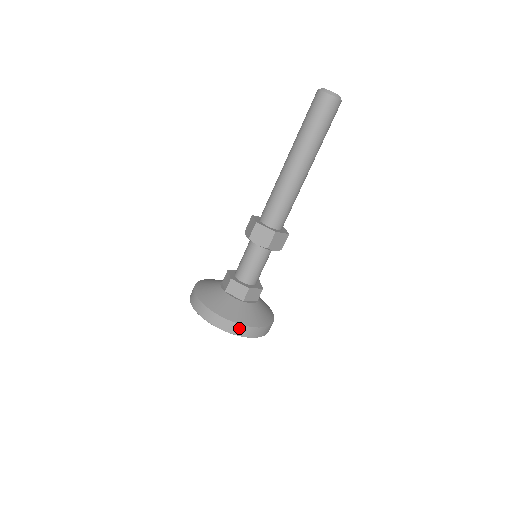
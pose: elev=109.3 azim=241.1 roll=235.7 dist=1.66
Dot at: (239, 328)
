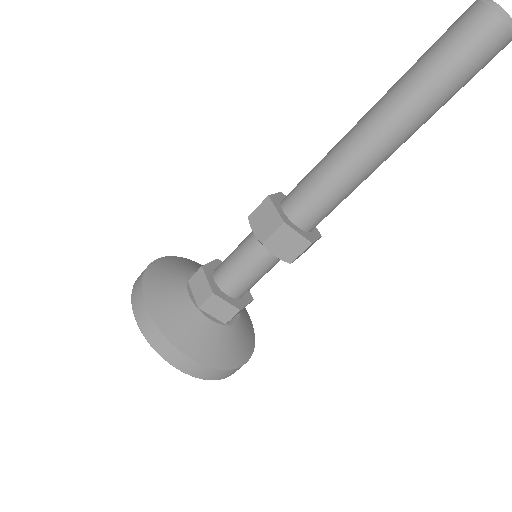
Dot at: (220, 373)
